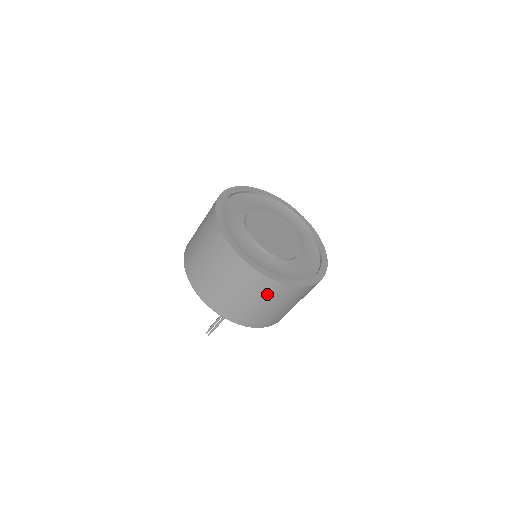
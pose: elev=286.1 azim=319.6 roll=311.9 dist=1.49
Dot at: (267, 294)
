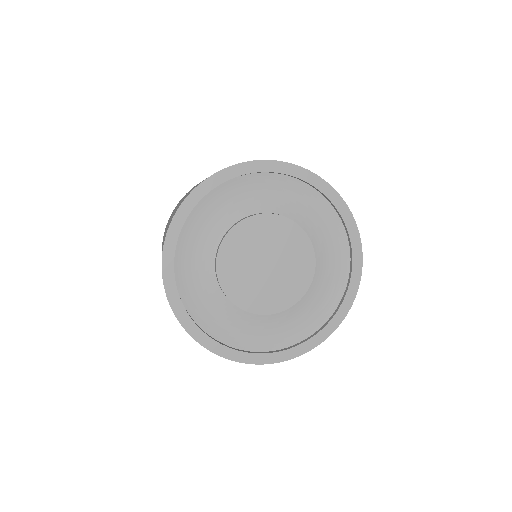
Dot at: occluded
